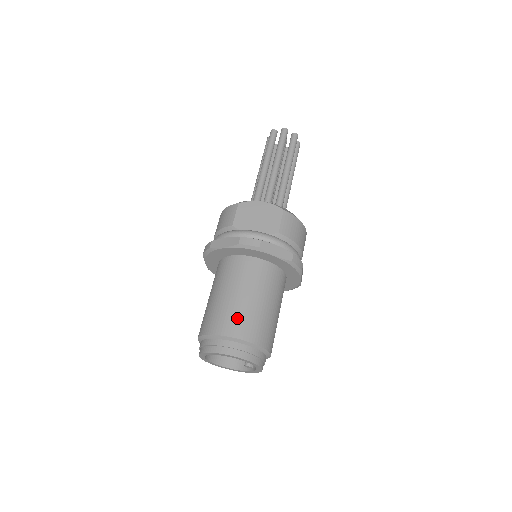
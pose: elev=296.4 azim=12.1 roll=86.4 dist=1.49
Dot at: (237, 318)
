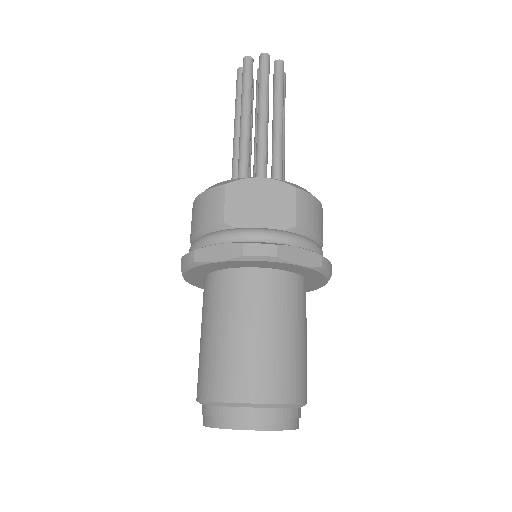
Dot at: (259, 371)
